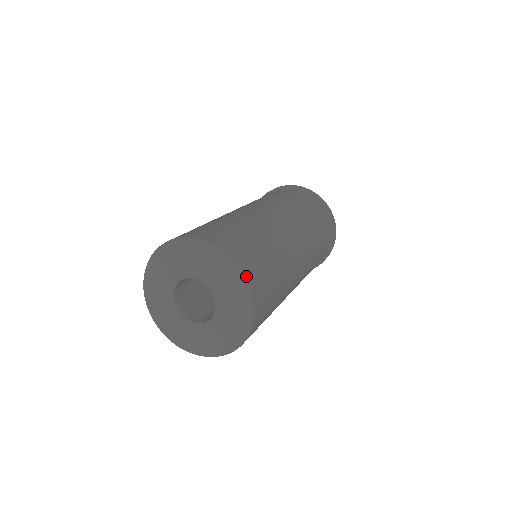
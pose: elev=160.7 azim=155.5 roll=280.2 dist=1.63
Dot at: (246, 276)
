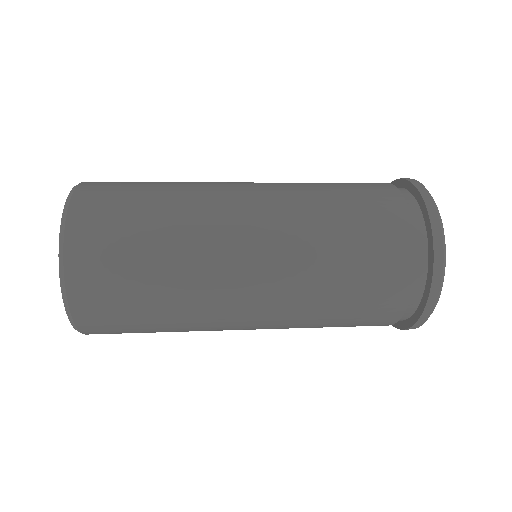
Dot at: (69, 213)
